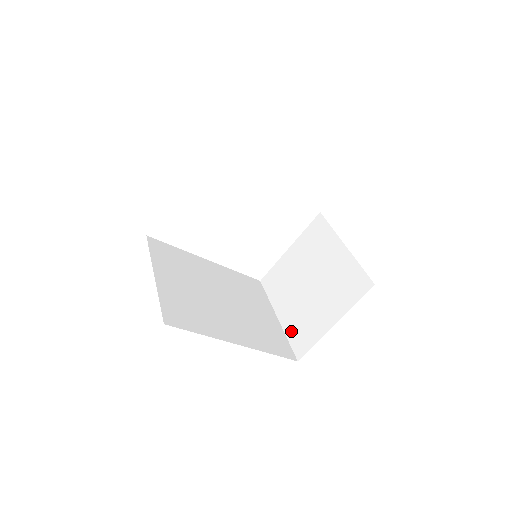
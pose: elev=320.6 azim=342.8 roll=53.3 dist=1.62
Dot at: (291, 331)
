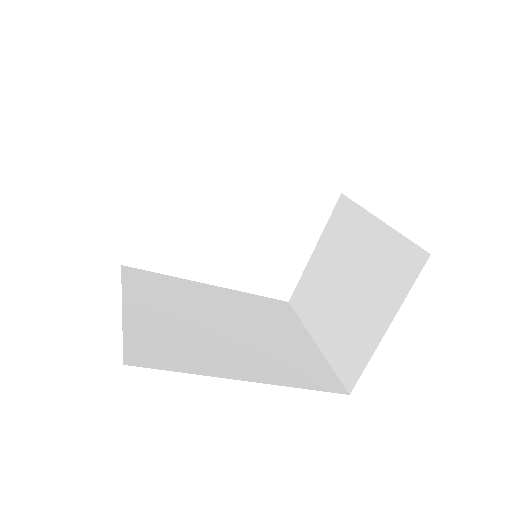
Dot at: (334, 355)
